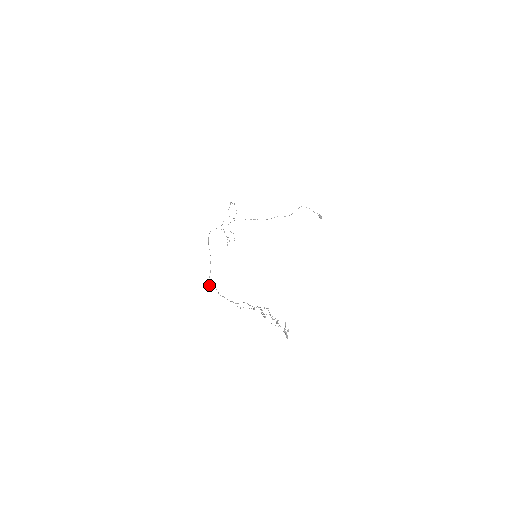
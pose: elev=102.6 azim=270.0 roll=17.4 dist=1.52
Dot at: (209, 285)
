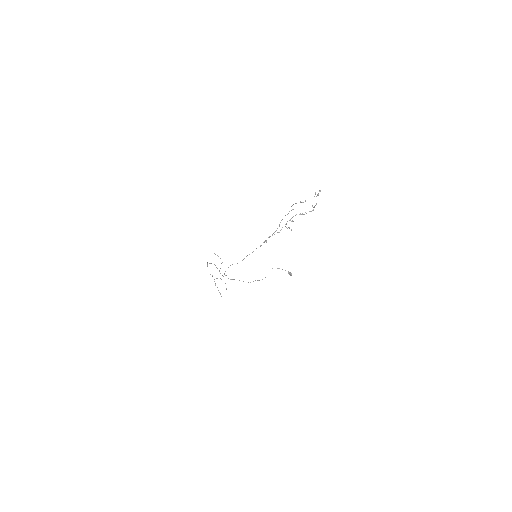
Dot at: occluded
